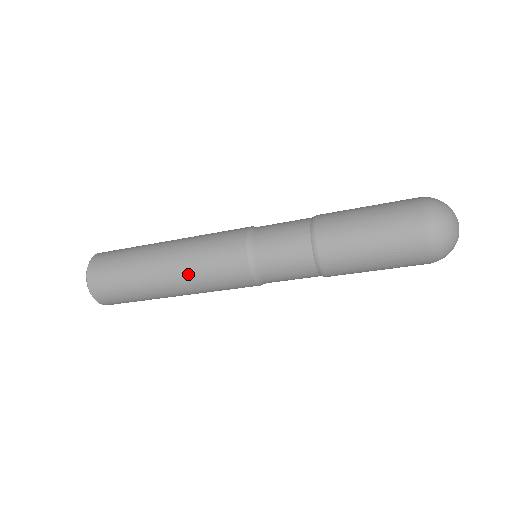
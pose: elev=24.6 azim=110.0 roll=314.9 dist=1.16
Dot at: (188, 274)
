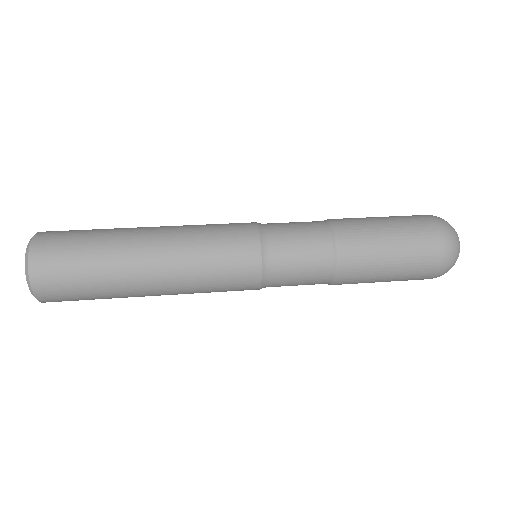
Dot at: occluded
